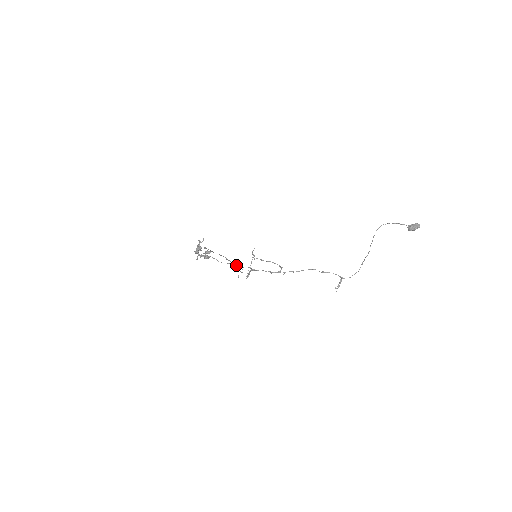
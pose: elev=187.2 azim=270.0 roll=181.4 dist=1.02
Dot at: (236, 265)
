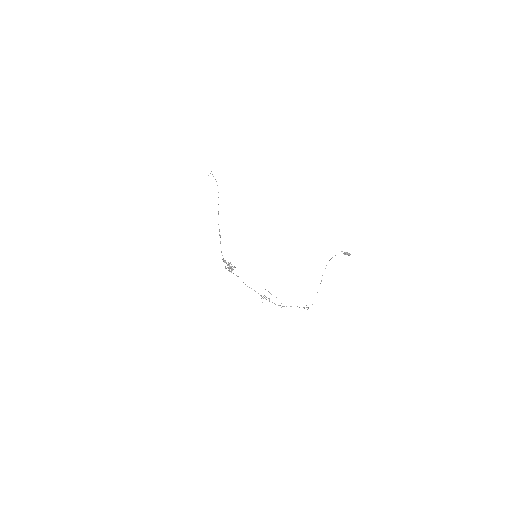
Dot at: (255, 291)
